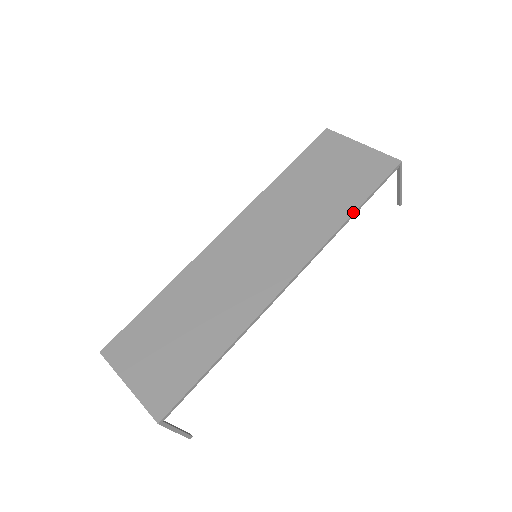
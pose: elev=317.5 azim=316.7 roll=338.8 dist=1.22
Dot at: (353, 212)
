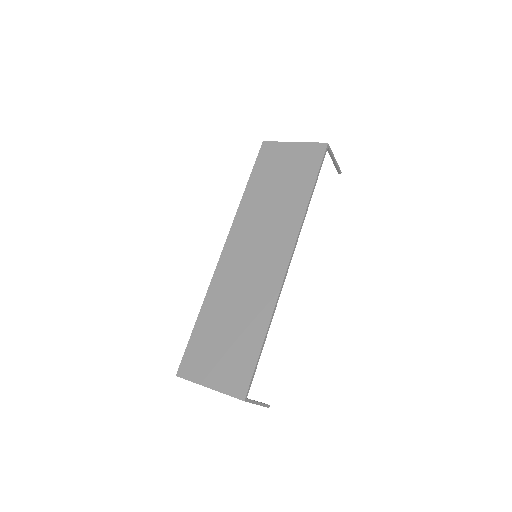
Dot at: (310, 194)
